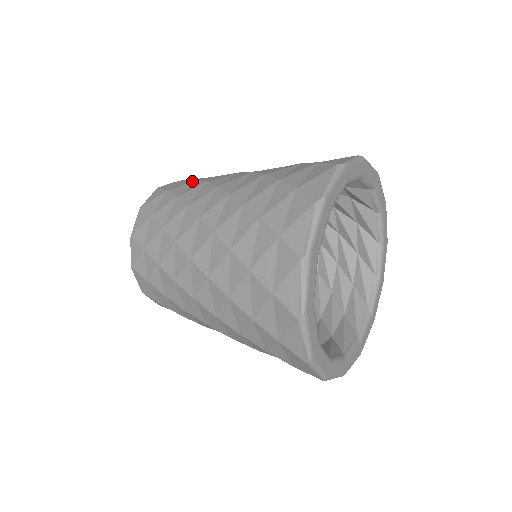
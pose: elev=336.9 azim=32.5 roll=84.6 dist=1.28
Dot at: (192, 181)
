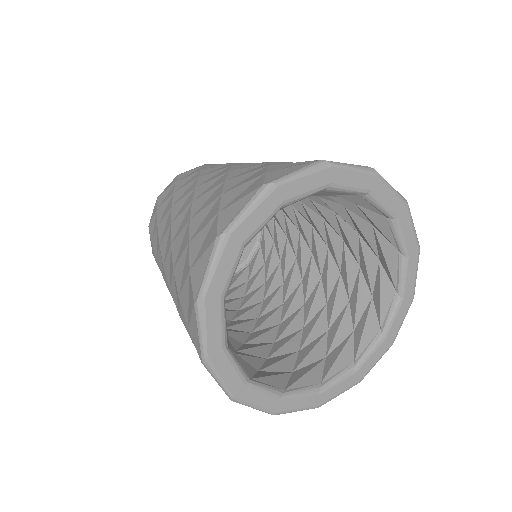
Dot at: (170, 196)
